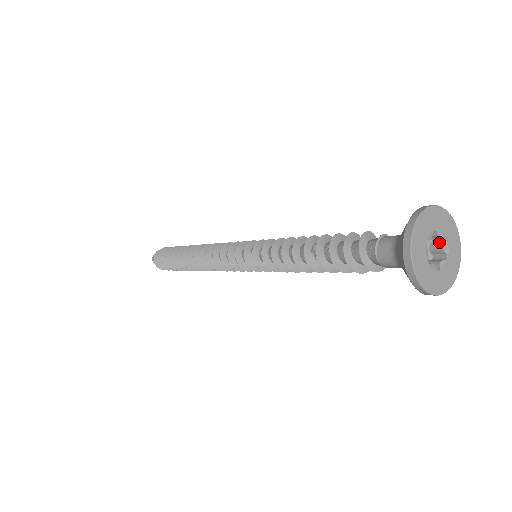
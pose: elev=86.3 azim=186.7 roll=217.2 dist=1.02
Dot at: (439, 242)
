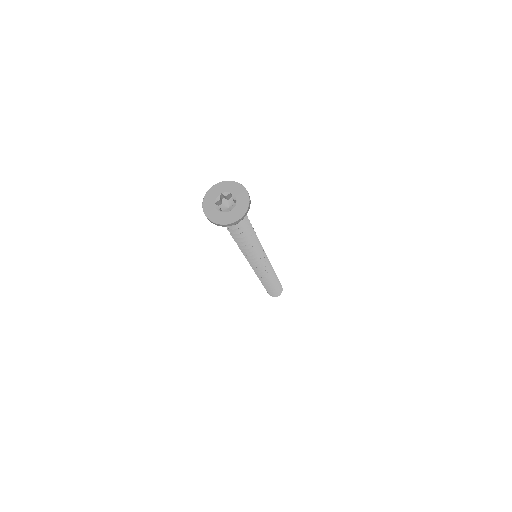
Dot at: (233, 197)
